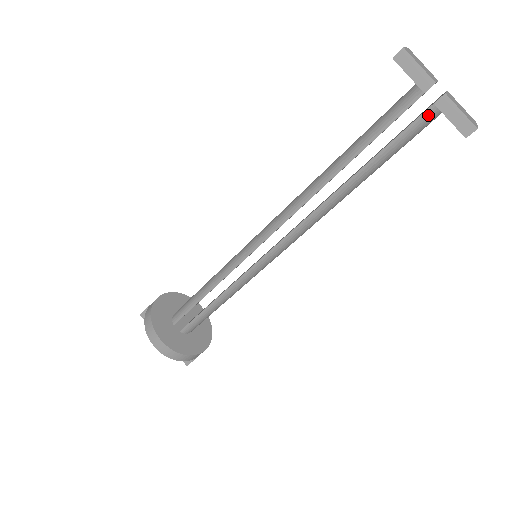
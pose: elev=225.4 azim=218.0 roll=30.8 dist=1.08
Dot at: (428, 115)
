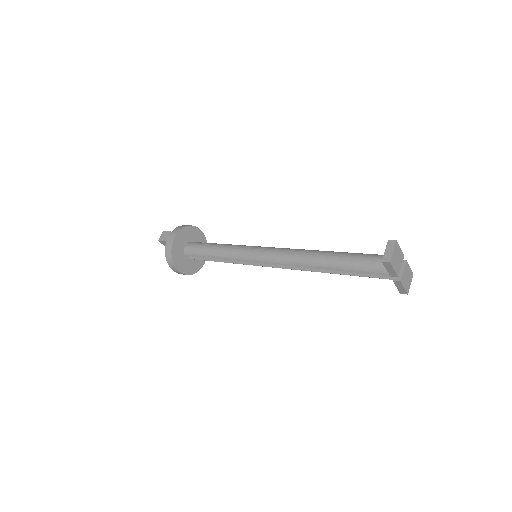
Dot at: occluded
